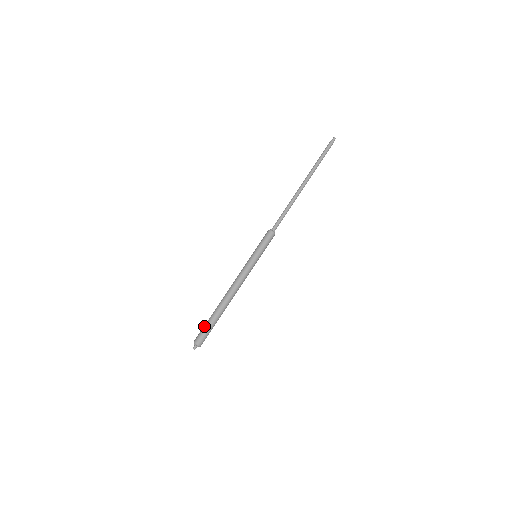
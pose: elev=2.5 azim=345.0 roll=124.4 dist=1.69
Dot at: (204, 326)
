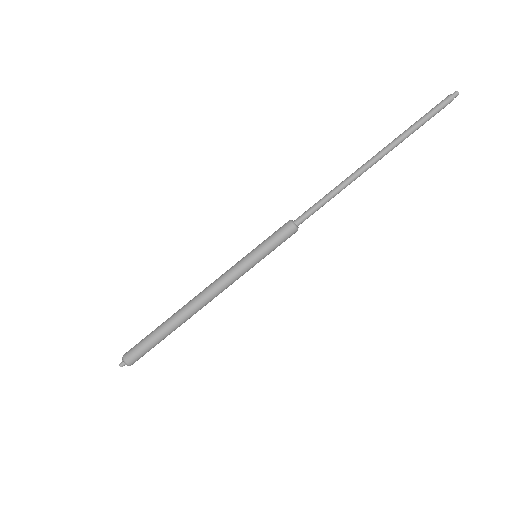
Dot at: (146, 343)
